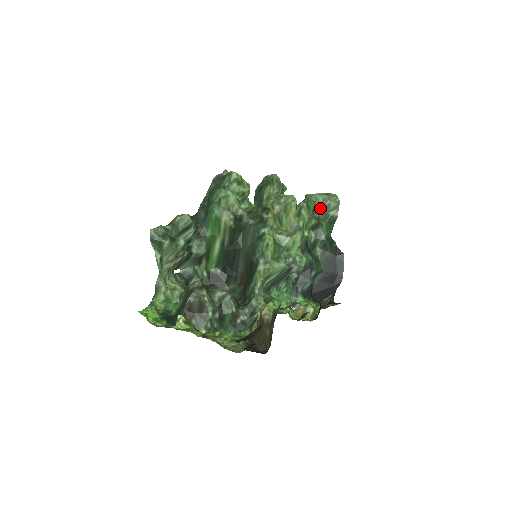
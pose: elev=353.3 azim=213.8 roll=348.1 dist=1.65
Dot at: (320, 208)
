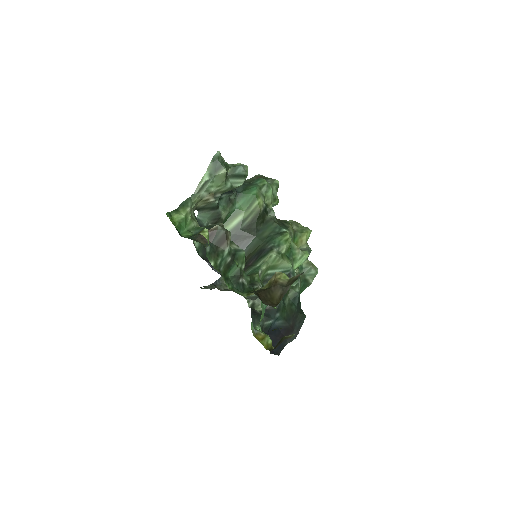
Dot at: (302, 267)
